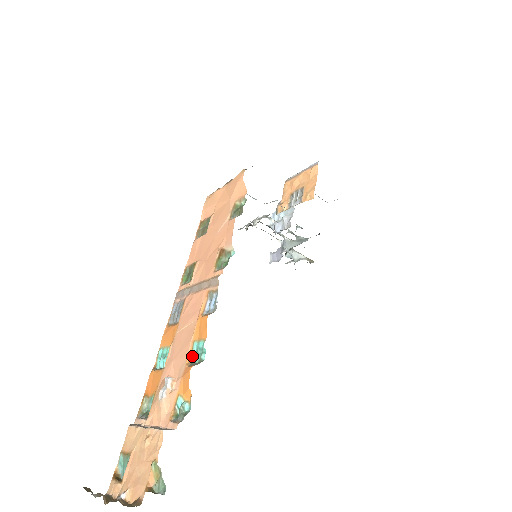
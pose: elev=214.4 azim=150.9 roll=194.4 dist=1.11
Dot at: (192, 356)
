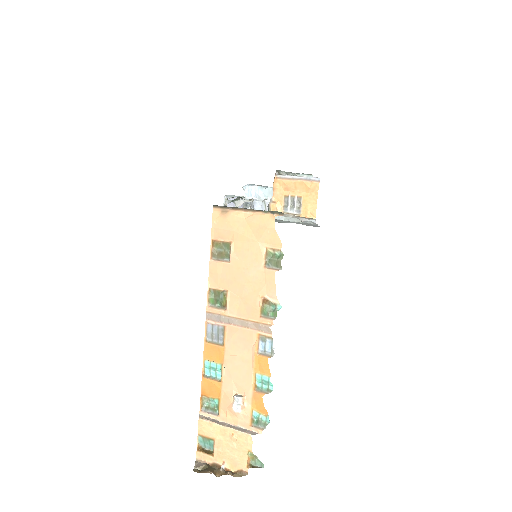
Dot at: (256, 383)
